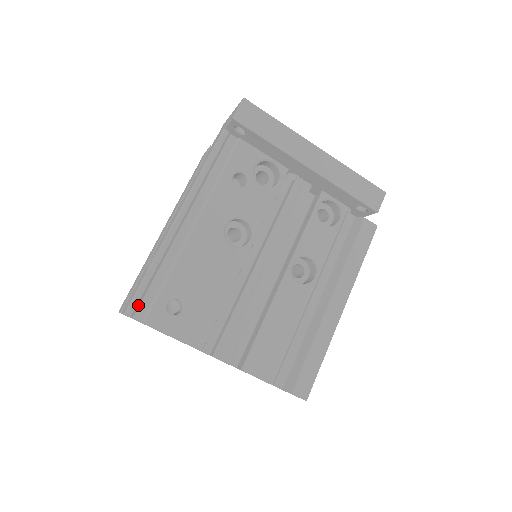
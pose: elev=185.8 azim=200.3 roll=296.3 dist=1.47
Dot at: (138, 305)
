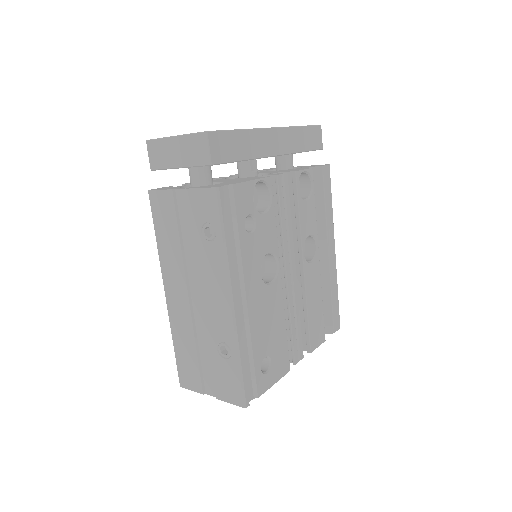
Dot at: (247, 392)
